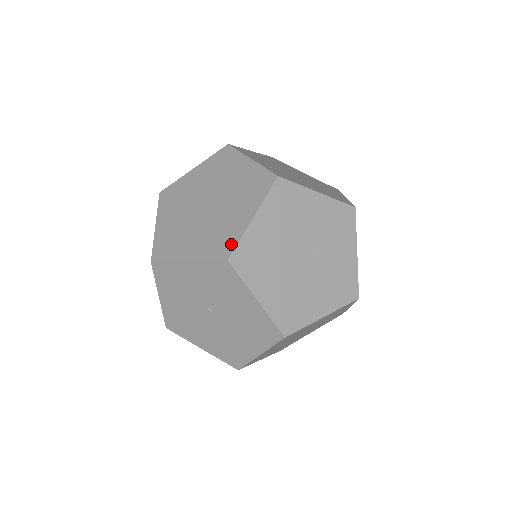
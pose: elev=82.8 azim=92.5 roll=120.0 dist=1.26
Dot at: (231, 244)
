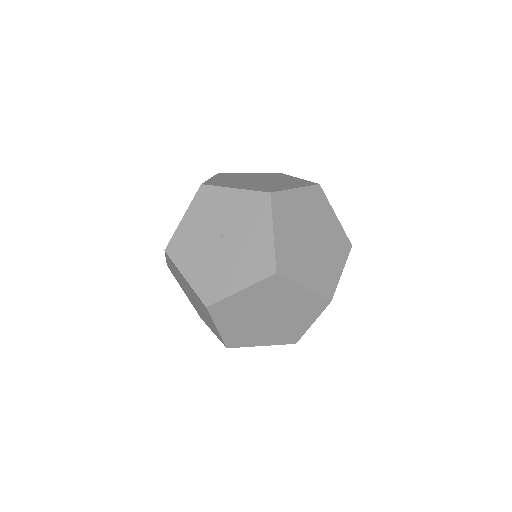
Dot at: (275, 190)
